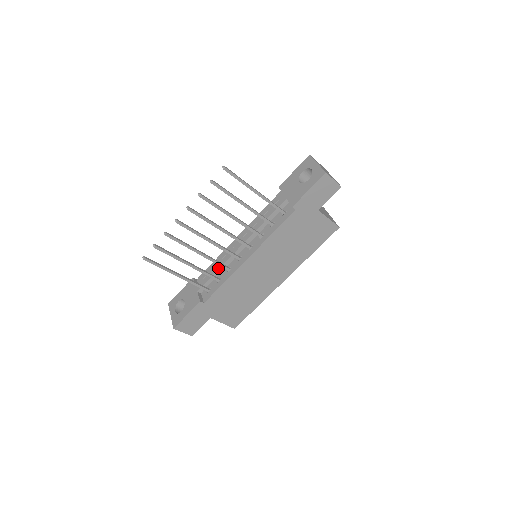
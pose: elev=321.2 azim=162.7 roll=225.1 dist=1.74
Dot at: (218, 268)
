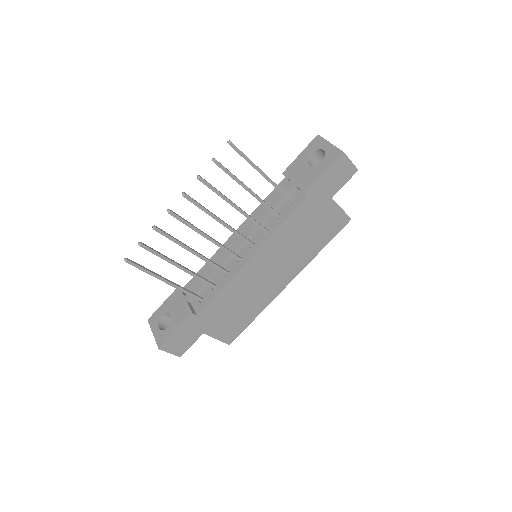
Dot at: (212, 272)
